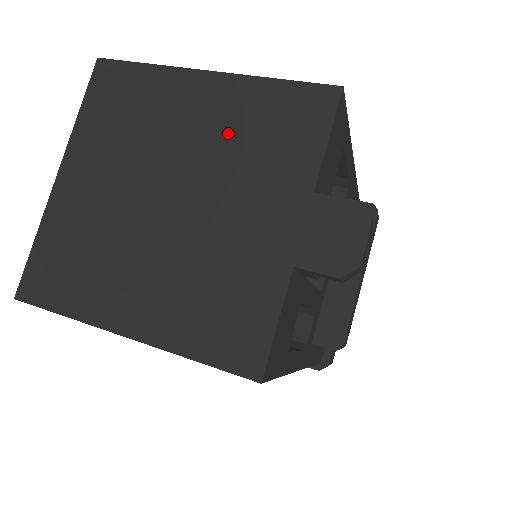
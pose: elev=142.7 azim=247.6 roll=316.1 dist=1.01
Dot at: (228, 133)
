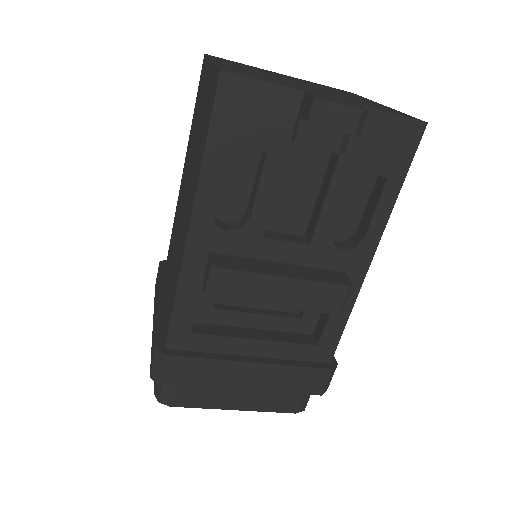
Dot at: (358, 100)
